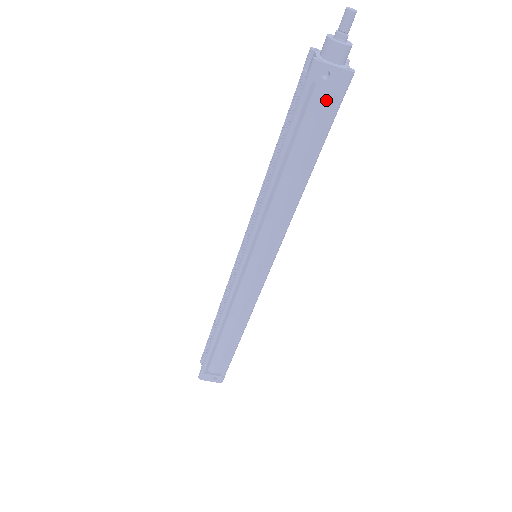
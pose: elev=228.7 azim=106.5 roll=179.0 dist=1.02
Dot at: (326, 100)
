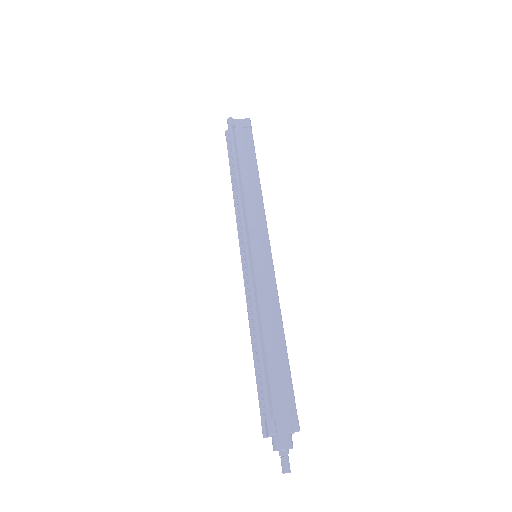
Dot at: occluded
